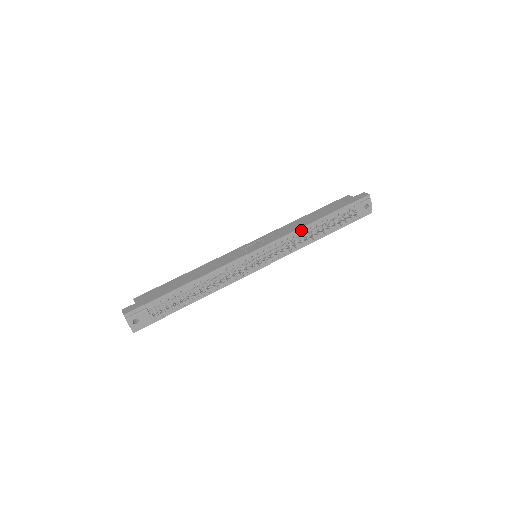
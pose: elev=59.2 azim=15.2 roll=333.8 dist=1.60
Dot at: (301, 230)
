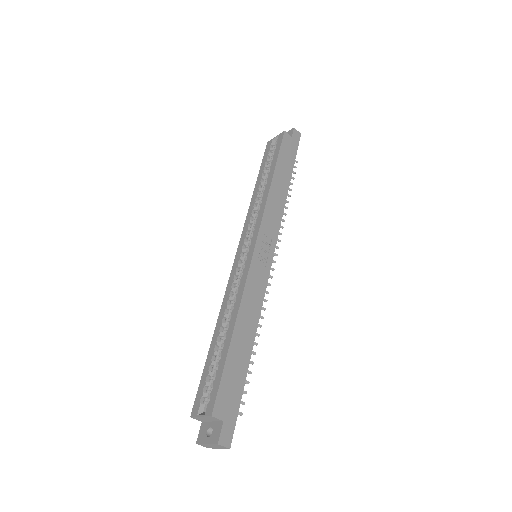
Dot at: (283, 206)
